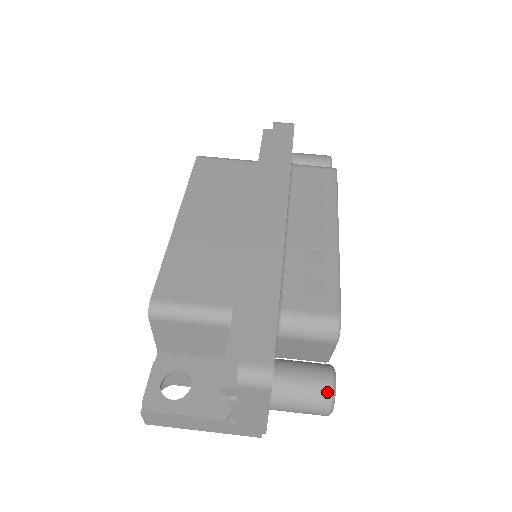
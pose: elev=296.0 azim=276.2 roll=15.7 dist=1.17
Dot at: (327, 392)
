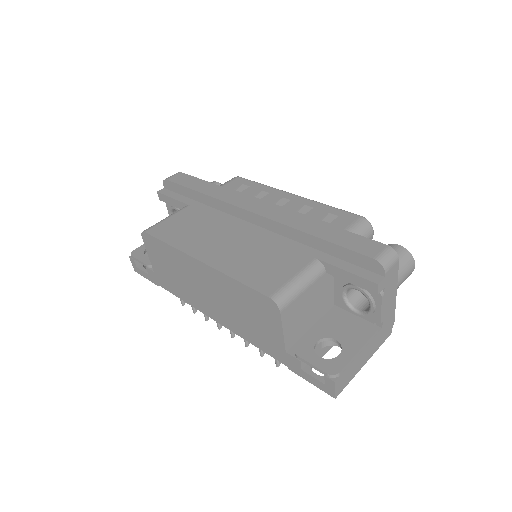
Dot at: (405, 252)
